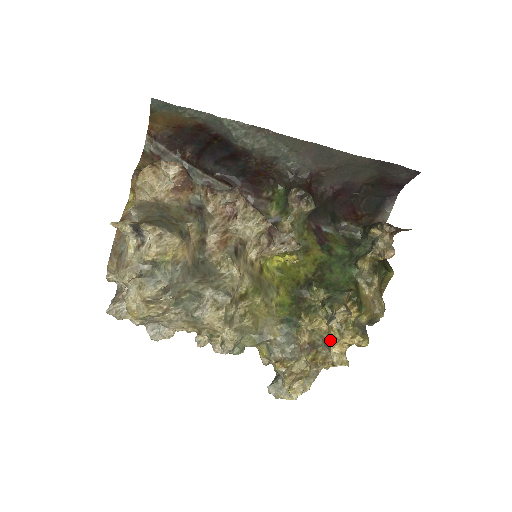
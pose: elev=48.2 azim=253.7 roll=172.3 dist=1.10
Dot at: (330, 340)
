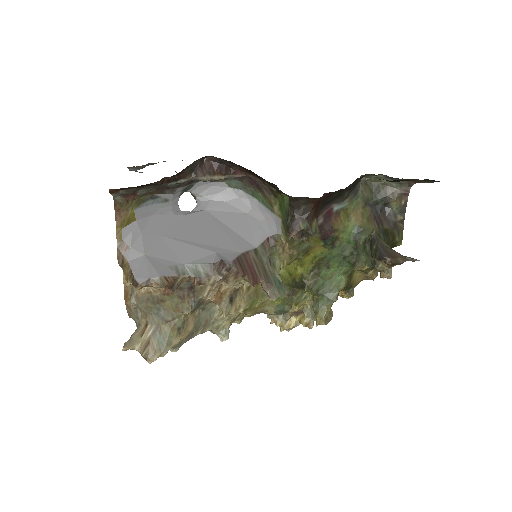
Dot at: occluded
